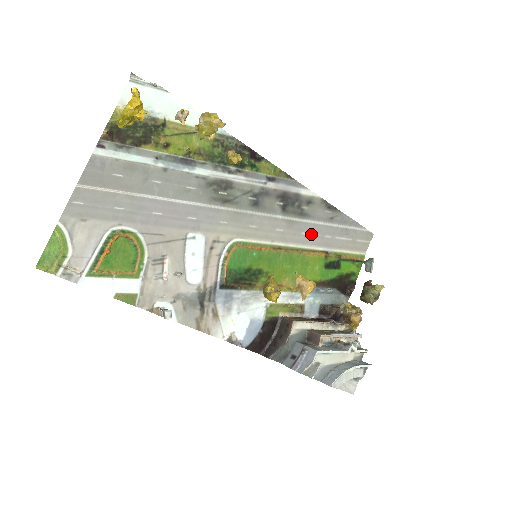
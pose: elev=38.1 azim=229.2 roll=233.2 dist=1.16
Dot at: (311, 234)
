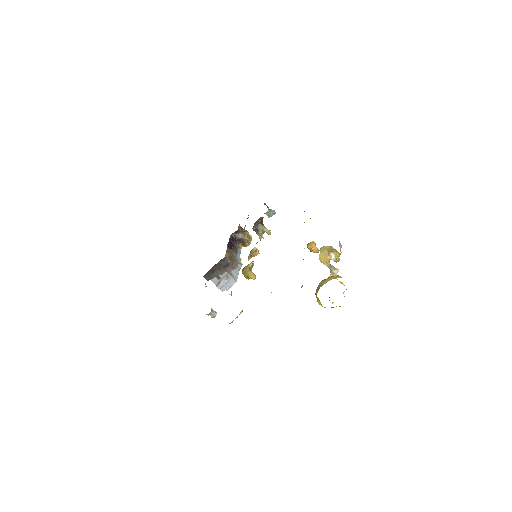
Dot at: occluded
